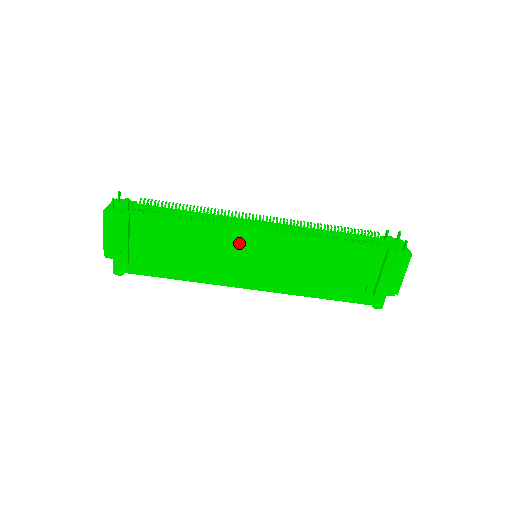
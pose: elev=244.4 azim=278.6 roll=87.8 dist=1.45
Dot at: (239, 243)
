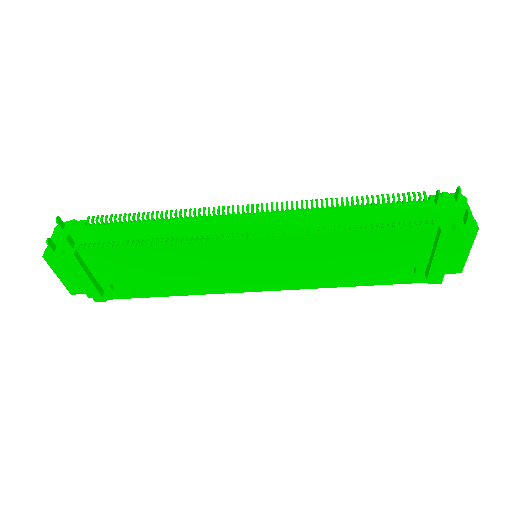
Dot at: (226, 254)
